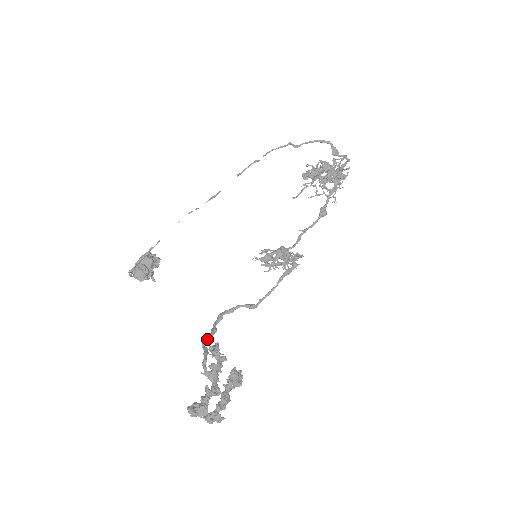
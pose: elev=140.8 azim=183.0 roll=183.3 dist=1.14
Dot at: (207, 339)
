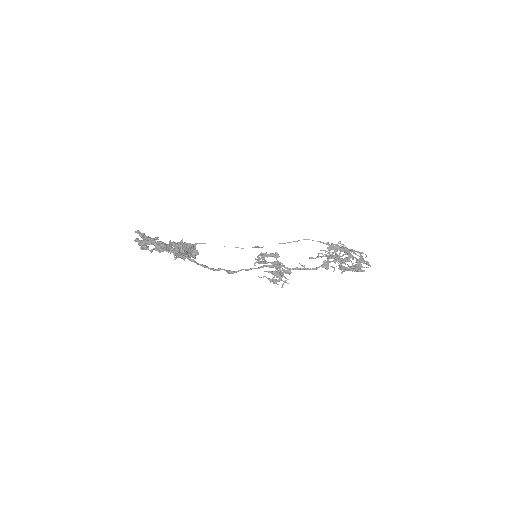
Dot at: occluded
